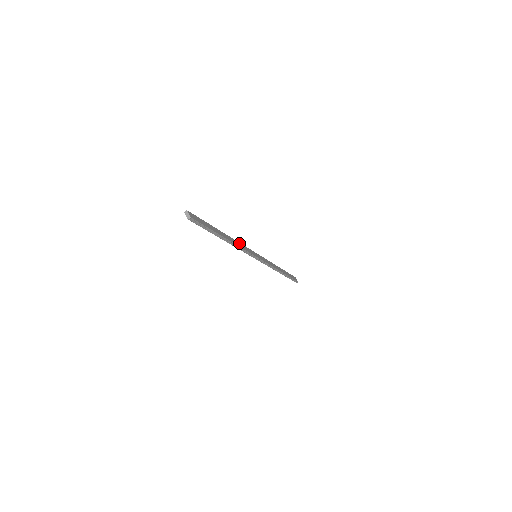
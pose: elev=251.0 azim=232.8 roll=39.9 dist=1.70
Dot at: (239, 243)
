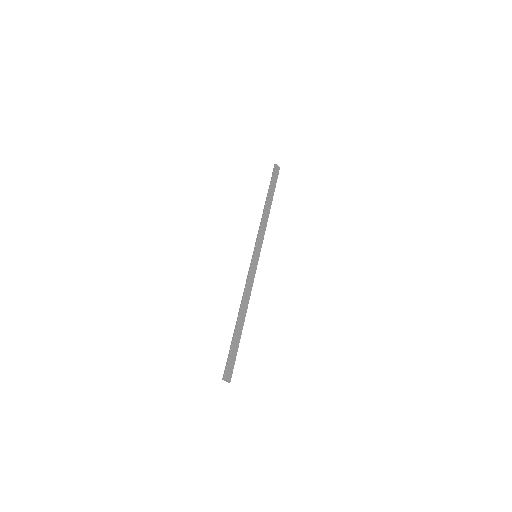
Dot at: (247, 288)
